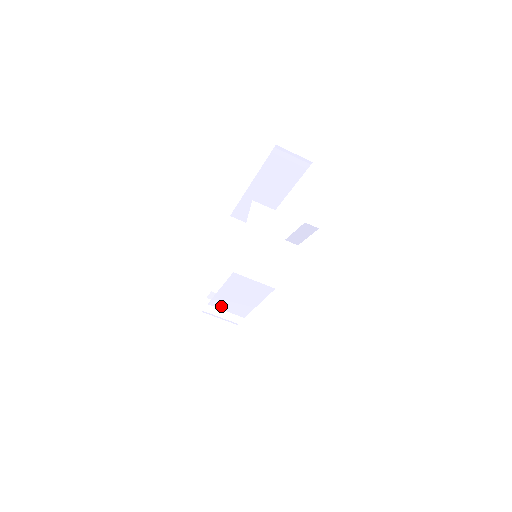
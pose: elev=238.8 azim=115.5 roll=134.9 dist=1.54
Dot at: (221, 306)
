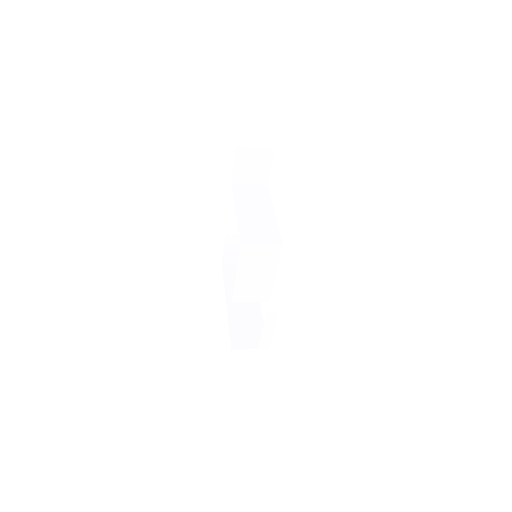
Dot at: occluded
